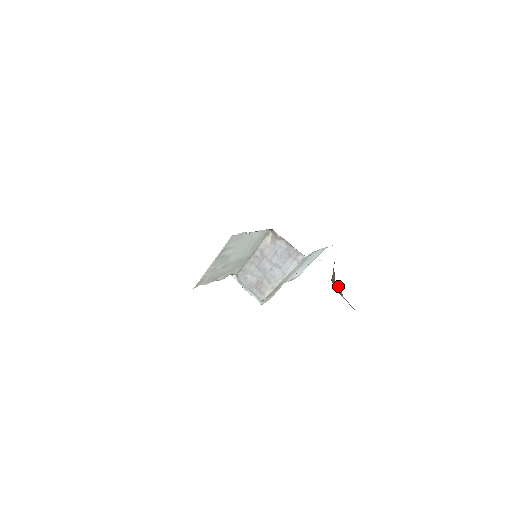
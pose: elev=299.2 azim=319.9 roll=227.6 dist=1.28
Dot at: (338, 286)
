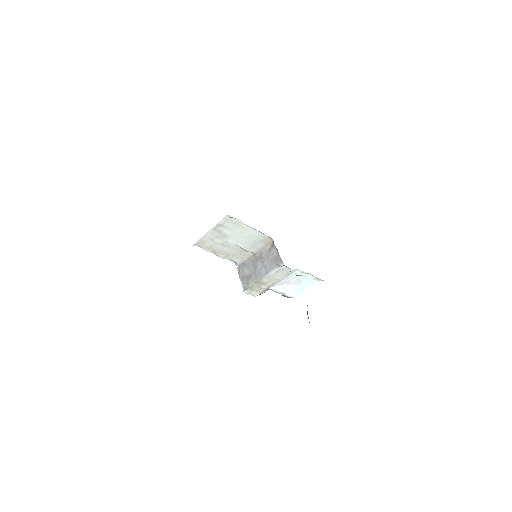
Dot at: occluded
